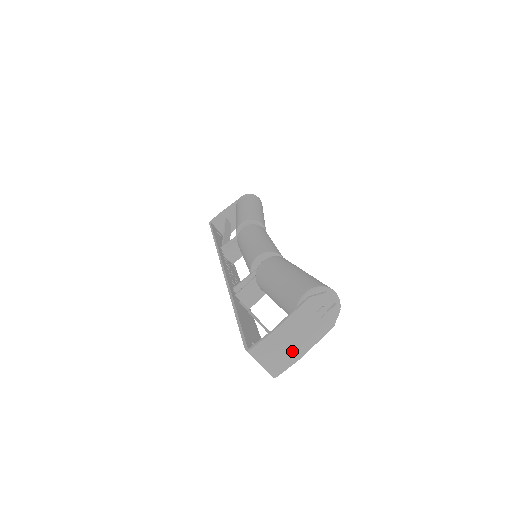
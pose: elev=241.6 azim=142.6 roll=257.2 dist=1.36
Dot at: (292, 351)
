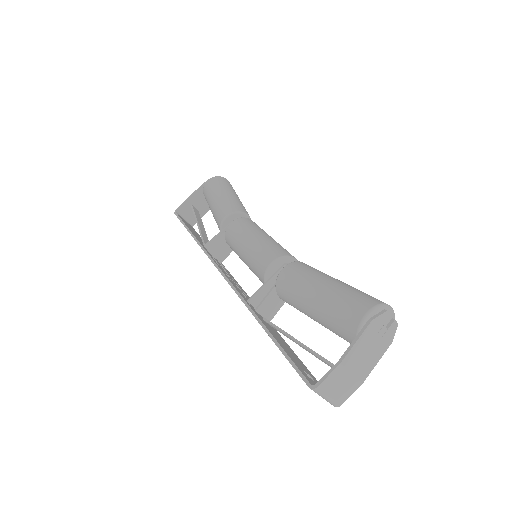
Dot at: (356, 378)
